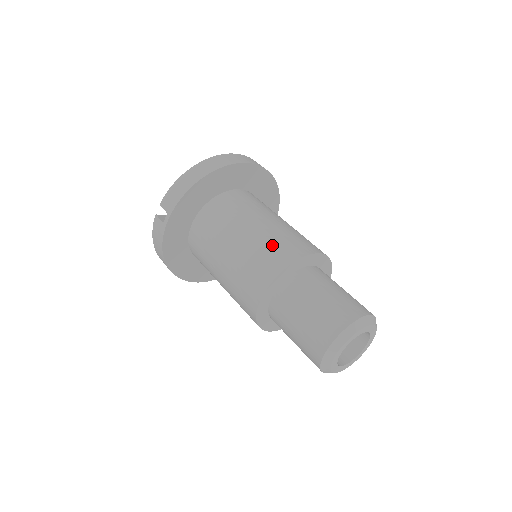
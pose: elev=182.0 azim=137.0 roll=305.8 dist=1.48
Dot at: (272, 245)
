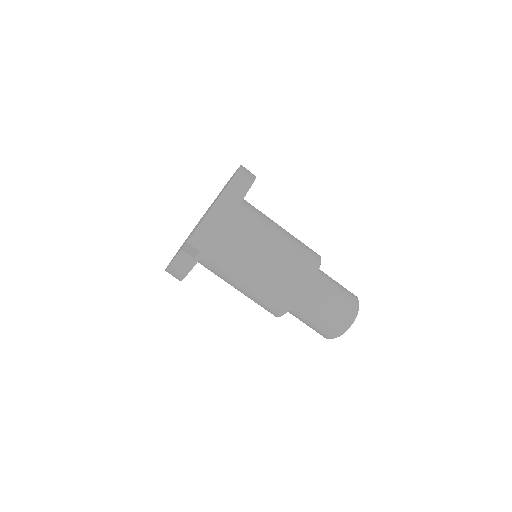
Dot at: (294, 265)
